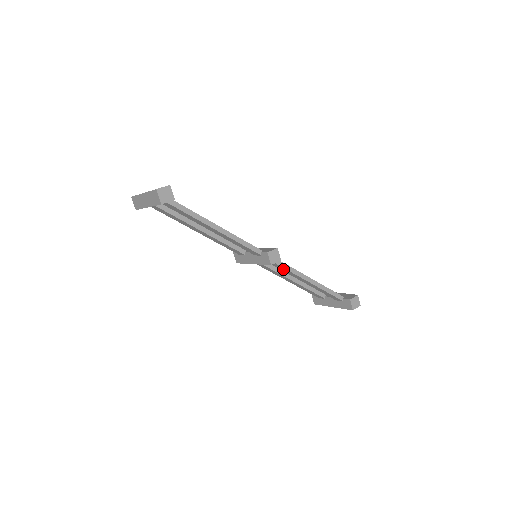
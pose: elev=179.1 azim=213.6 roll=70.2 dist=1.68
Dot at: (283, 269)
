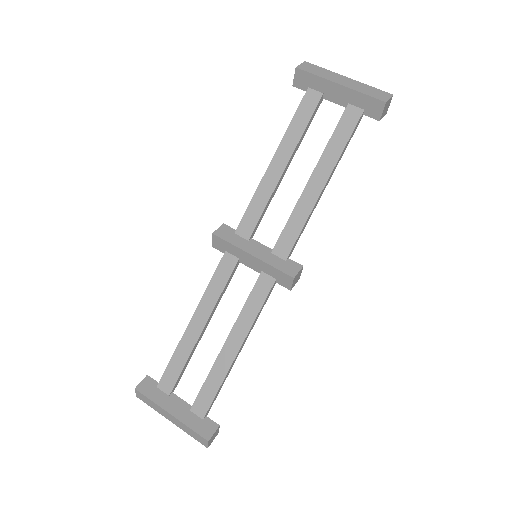
Dot at: (294, 231)
